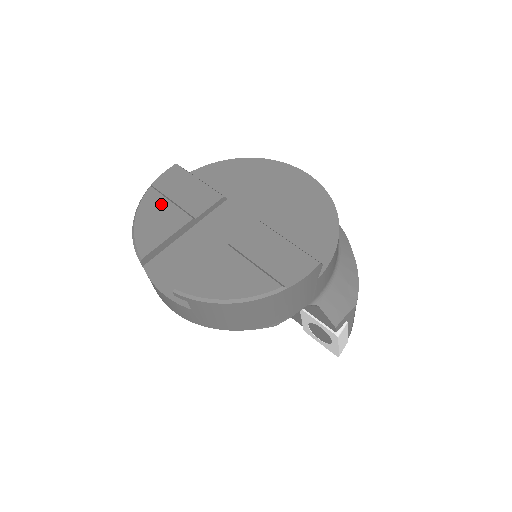
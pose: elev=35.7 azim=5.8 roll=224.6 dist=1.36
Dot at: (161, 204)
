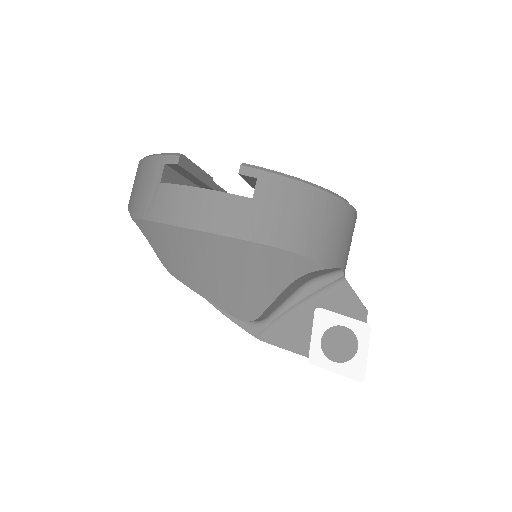
Dot at: occluded
